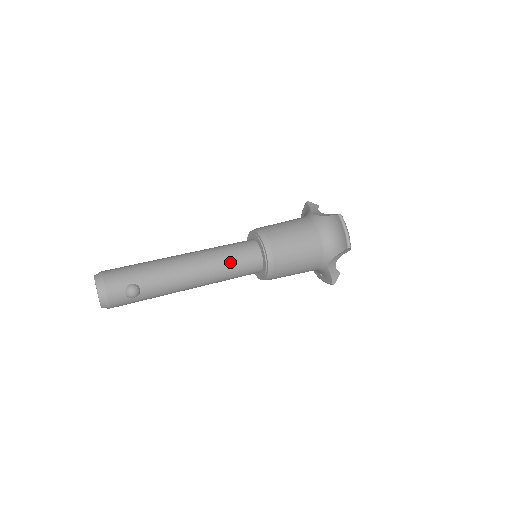
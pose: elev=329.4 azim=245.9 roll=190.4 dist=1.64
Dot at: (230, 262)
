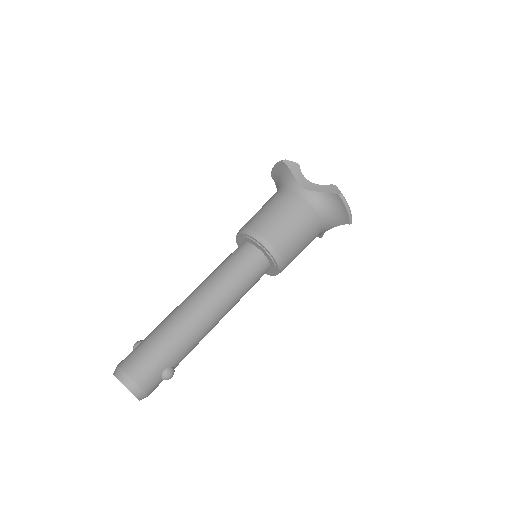
Dot at: (244, 288)
